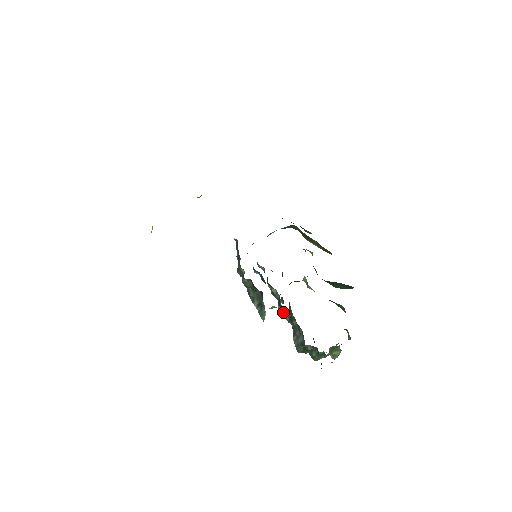
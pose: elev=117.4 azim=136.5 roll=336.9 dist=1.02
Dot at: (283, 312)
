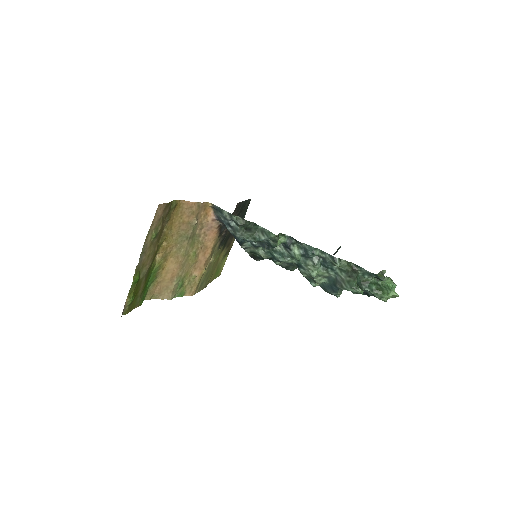
Dot at: (305, 264)
